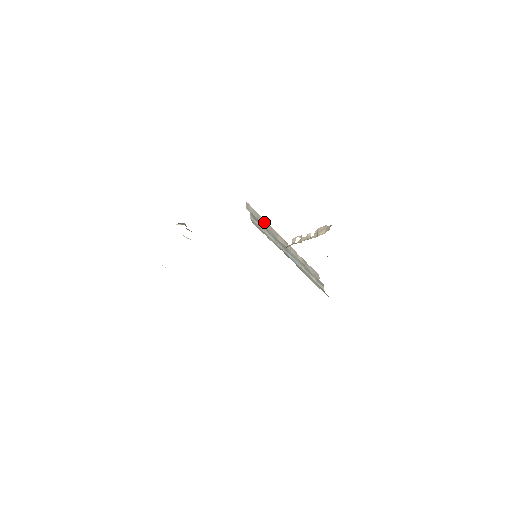
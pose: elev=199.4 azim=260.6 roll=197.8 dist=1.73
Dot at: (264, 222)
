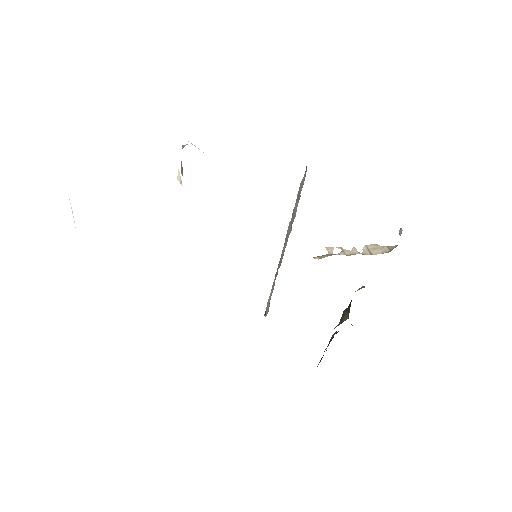
Dot at: occluded
